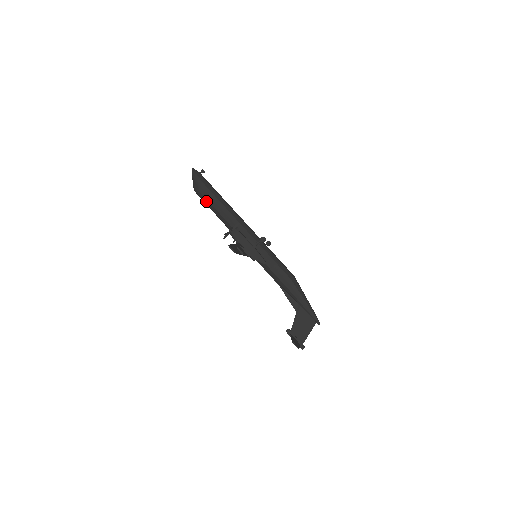
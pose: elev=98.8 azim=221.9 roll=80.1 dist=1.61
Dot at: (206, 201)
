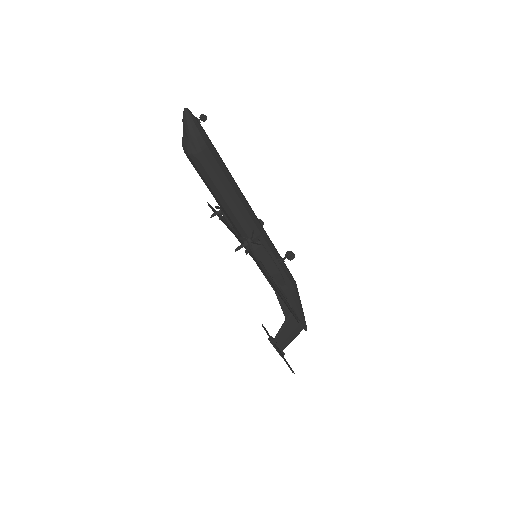
Dot at: (205, 175)
